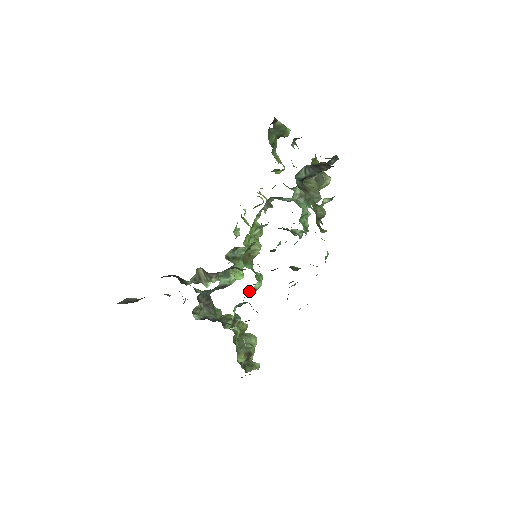
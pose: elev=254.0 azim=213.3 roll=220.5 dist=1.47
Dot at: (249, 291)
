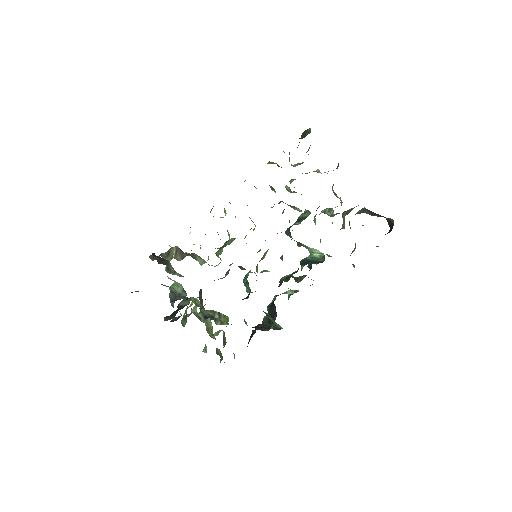
Dot at: occluded
